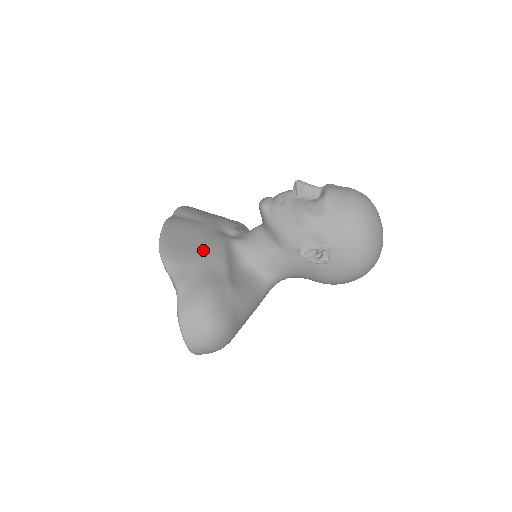
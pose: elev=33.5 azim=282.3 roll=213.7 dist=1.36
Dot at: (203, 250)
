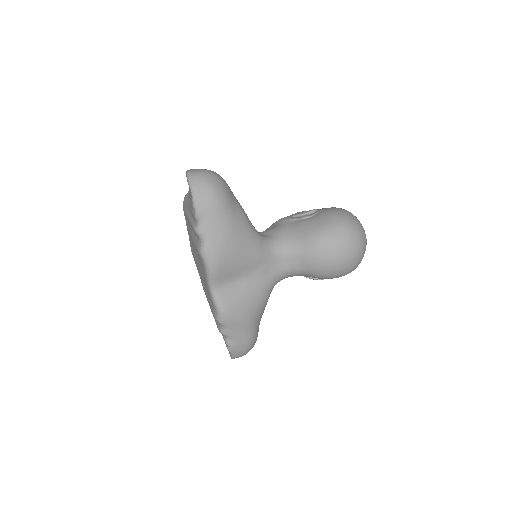
Dot at: occluded
